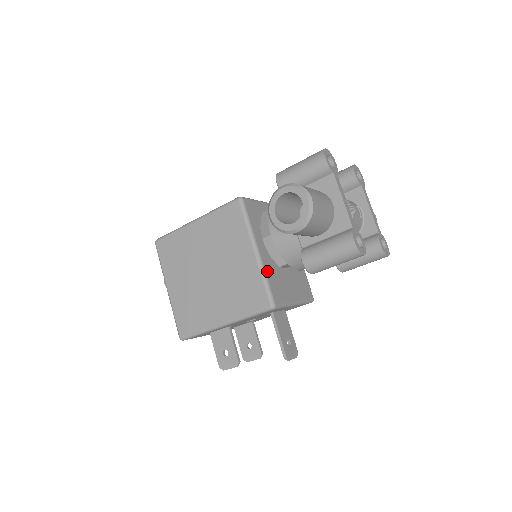
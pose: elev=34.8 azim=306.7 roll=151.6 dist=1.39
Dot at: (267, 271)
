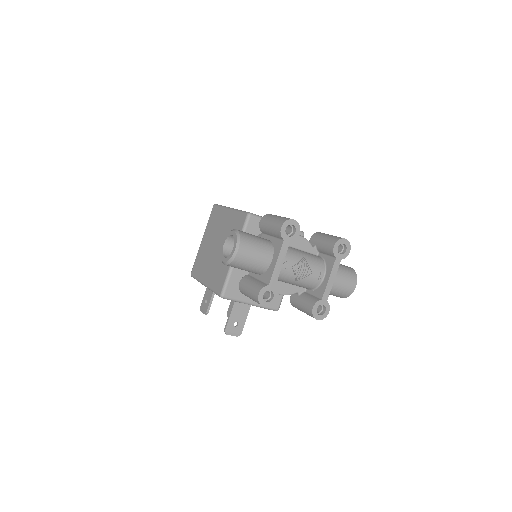
Dot at: (234, 272)
